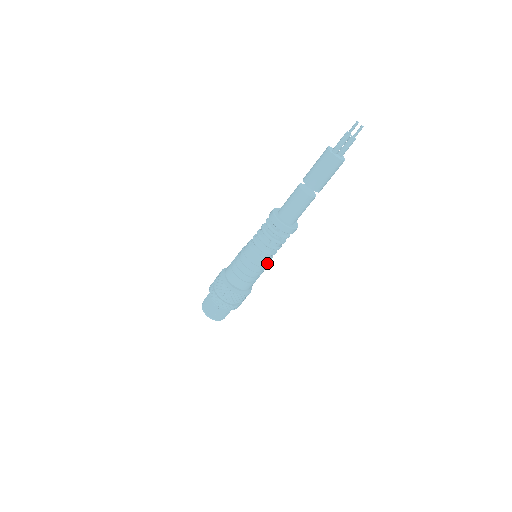
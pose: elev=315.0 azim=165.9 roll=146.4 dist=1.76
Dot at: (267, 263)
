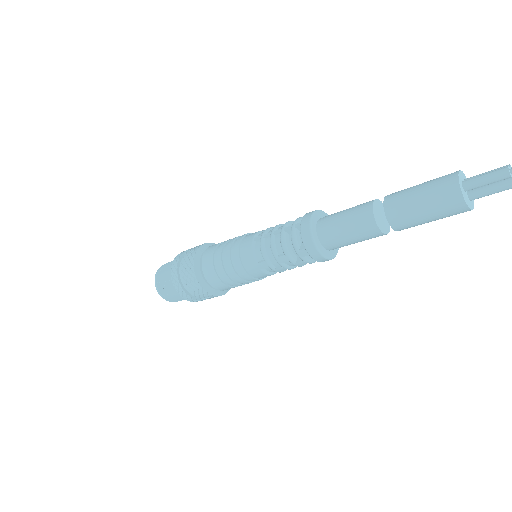
Dot at: (264, 276)
